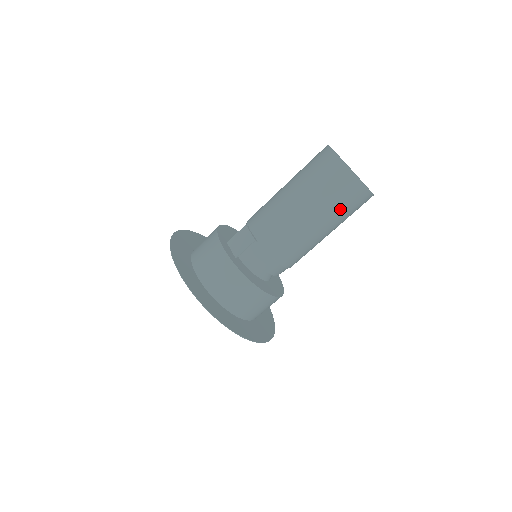
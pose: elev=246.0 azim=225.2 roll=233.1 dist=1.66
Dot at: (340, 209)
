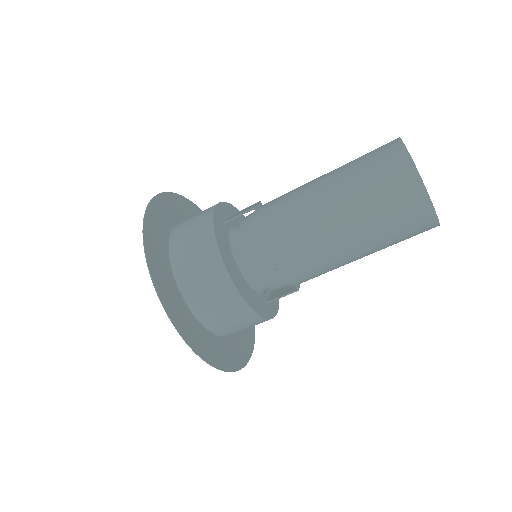
Dot at: (374, 199)
